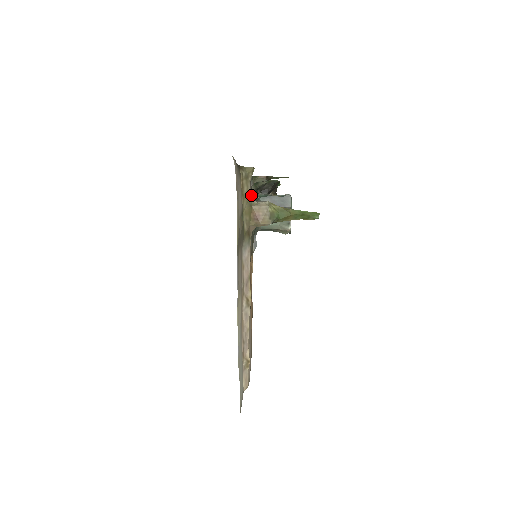
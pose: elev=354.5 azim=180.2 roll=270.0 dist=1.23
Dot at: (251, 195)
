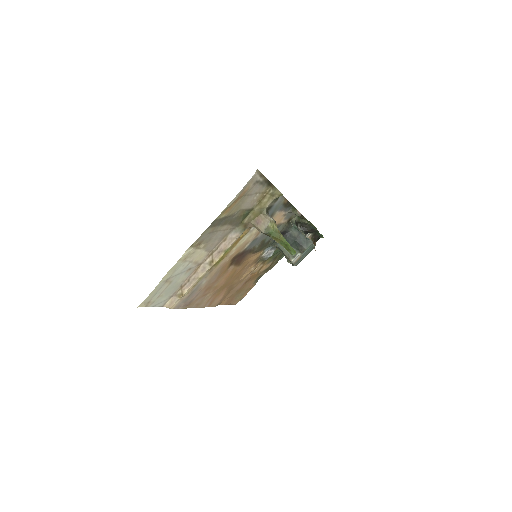
Dot at: (289, 220)
